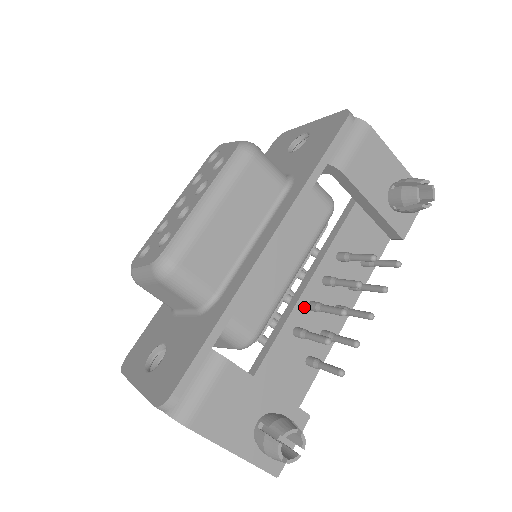
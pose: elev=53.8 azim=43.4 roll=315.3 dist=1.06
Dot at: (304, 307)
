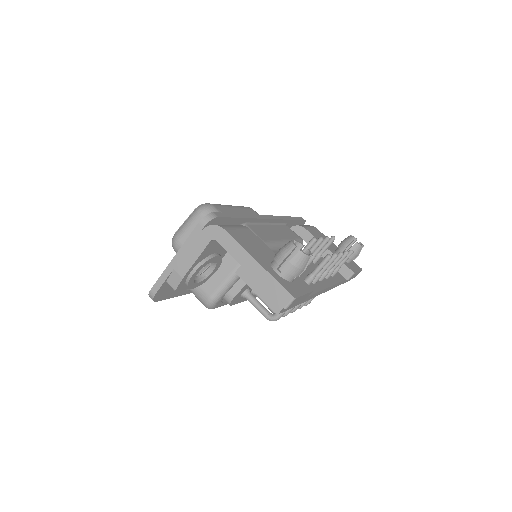
Dot at: occluded
